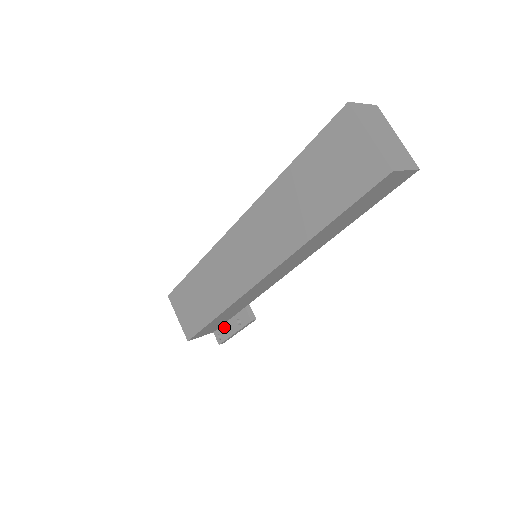
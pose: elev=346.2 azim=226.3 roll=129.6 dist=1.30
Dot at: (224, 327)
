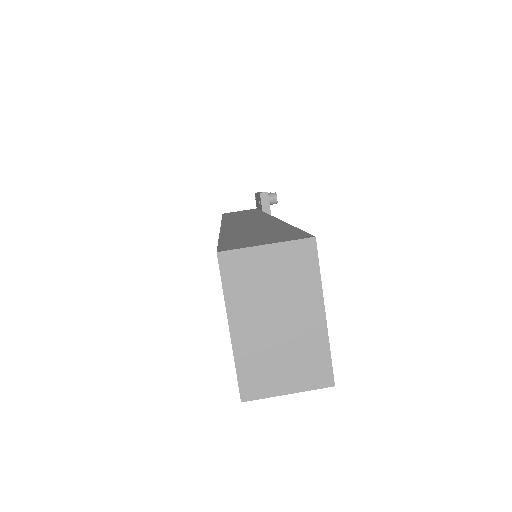
Dot at: occluded
